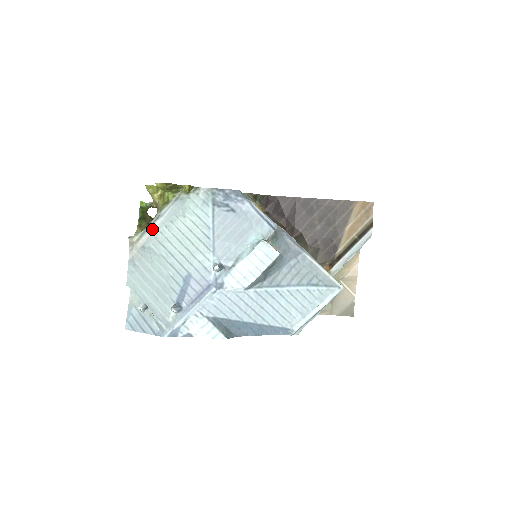
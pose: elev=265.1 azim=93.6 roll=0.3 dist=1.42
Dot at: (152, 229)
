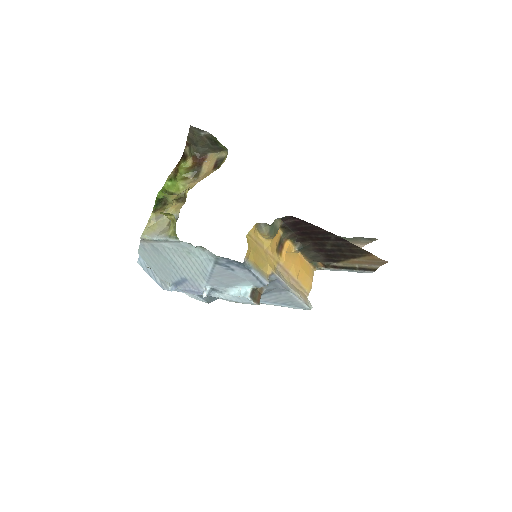
Dot at: (161, 242)
